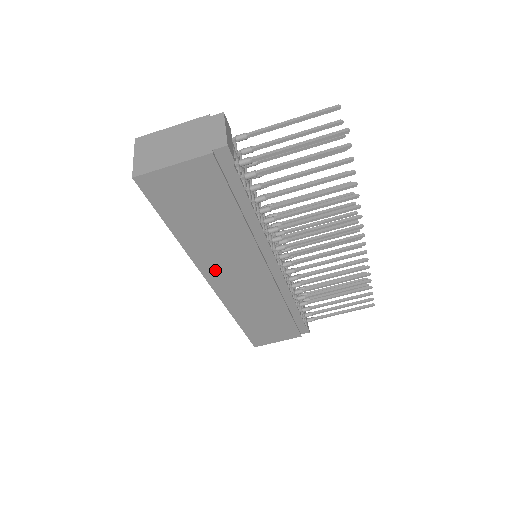
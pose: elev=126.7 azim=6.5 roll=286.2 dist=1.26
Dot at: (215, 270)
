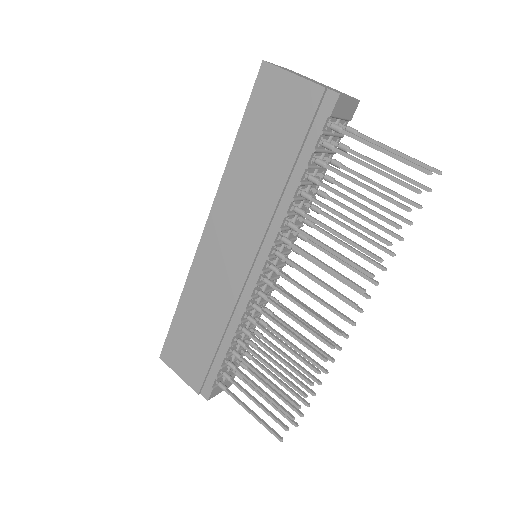
Dot at: (222, 216)
